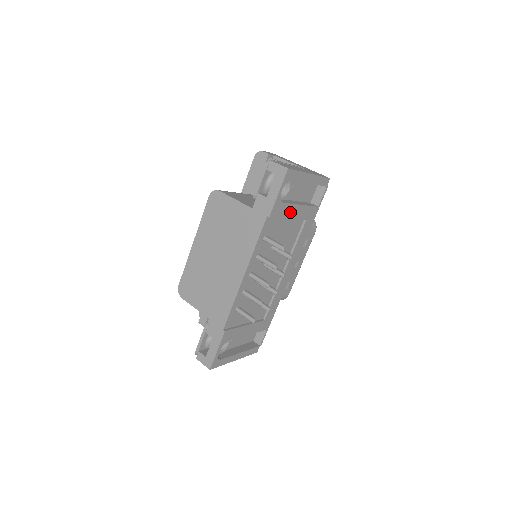
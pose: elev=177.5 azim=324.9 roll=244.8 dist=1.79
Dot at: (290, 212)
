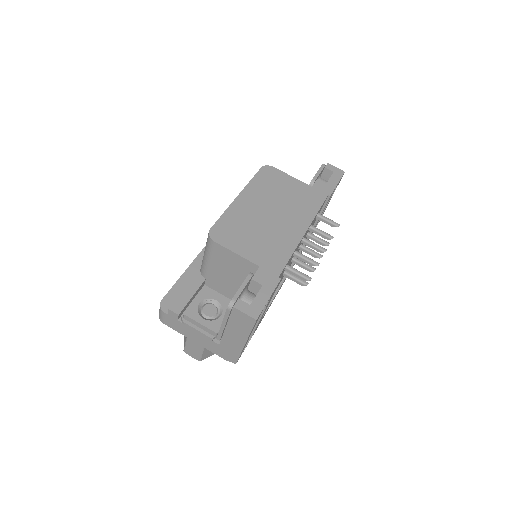
Dot at: (321, 214)
